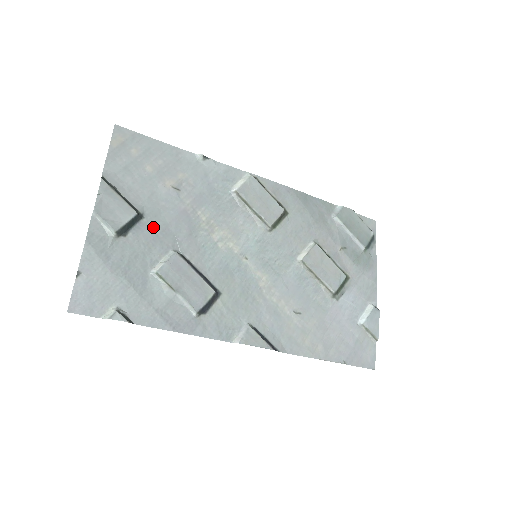
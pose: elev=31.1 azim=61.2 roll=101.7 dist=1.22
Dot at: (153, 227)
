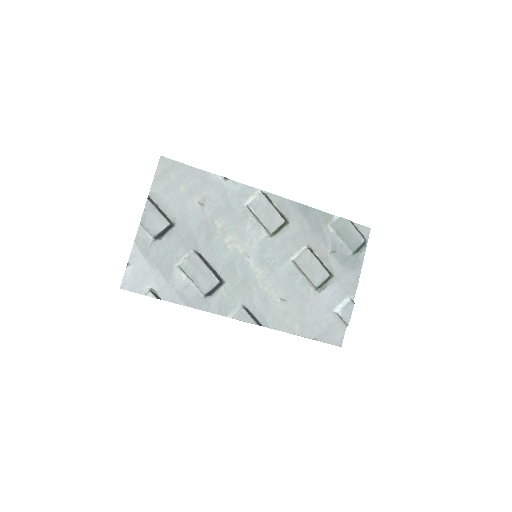
Dot at: (181, 233)
